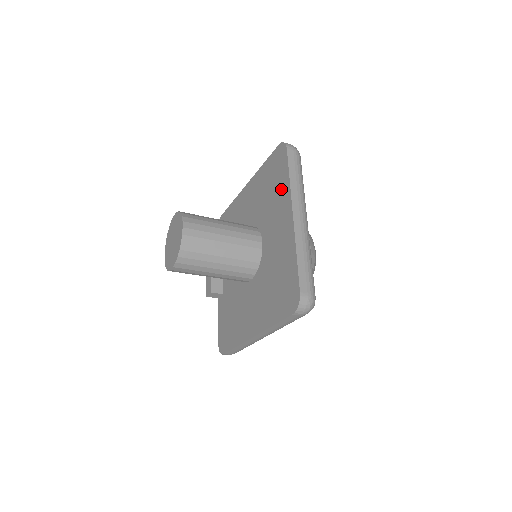
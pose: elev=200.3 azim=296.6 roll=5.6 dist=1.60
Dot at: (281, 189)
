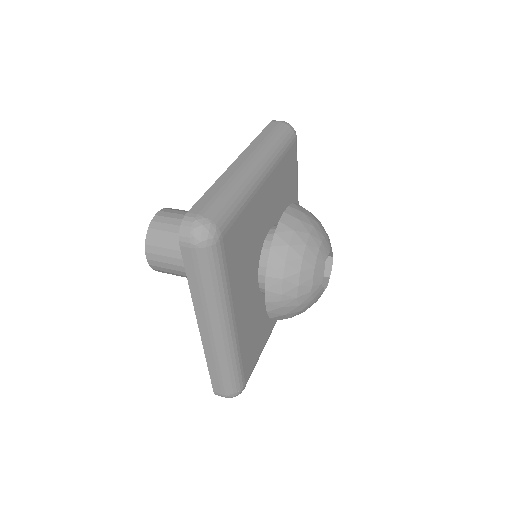
Dot at: occluded
